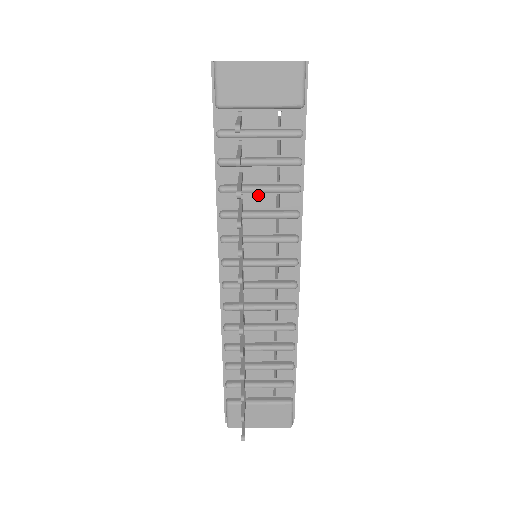
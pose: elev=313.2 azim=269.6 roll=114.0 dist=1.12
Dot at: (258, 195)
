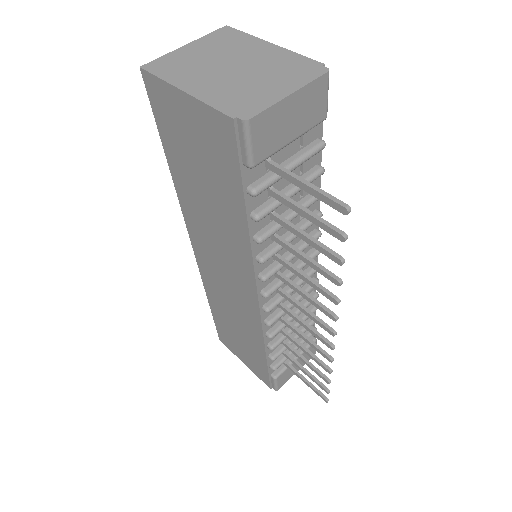
Dot at: occluded
